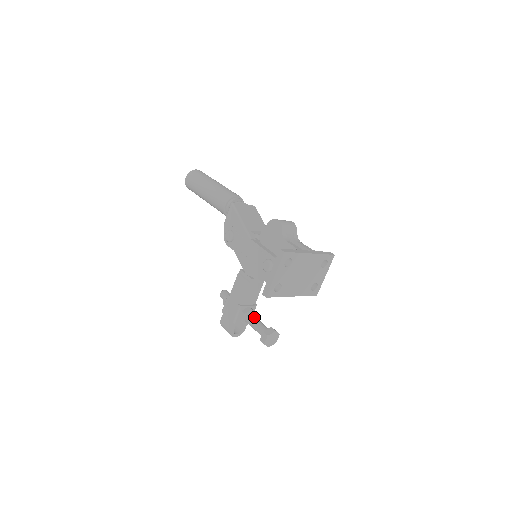
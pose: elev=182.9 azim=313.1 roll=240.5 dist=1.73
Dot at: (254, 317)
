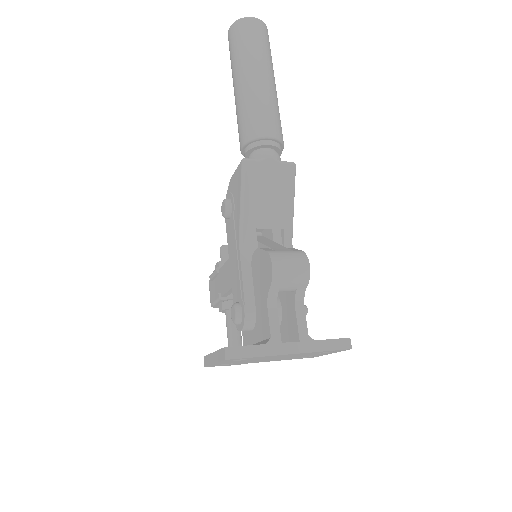
Dot at: occluded
